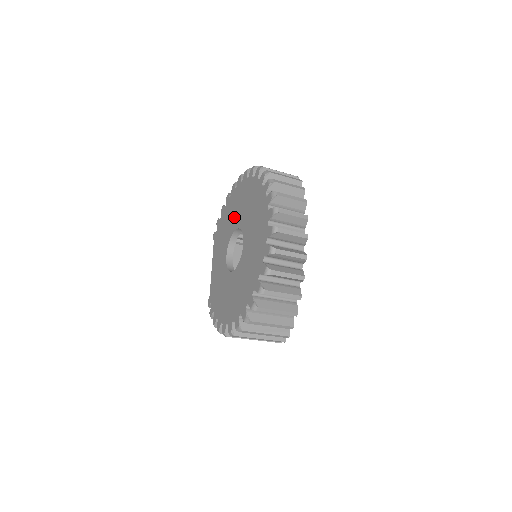
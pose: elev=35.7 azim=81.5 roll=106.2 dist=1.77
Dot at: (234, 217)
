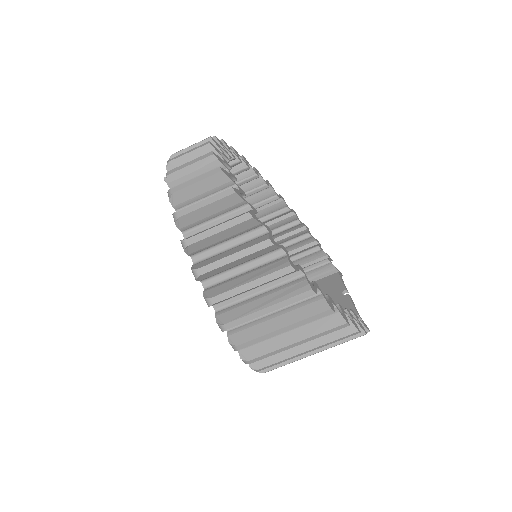
Dot at: occluded
